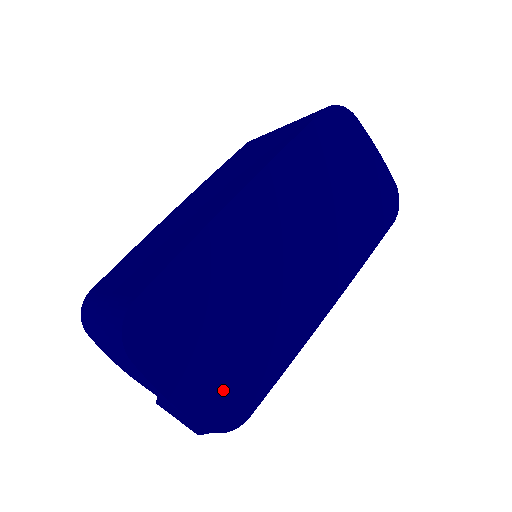
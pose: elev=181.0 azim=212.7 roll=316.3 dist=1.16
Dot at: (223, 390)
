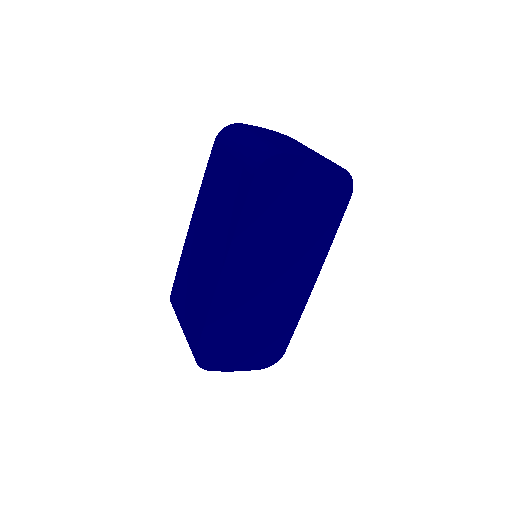
Dot at: (264, 352)
